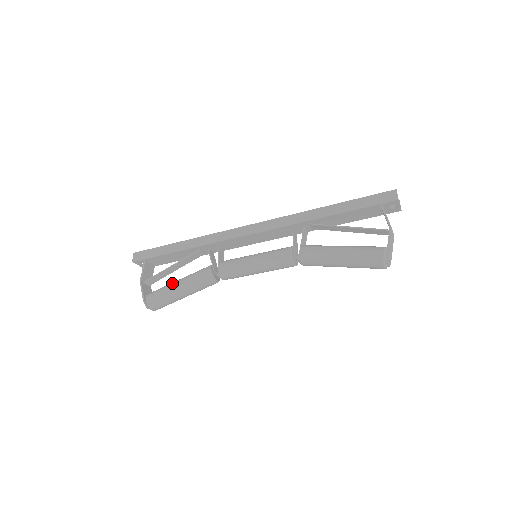
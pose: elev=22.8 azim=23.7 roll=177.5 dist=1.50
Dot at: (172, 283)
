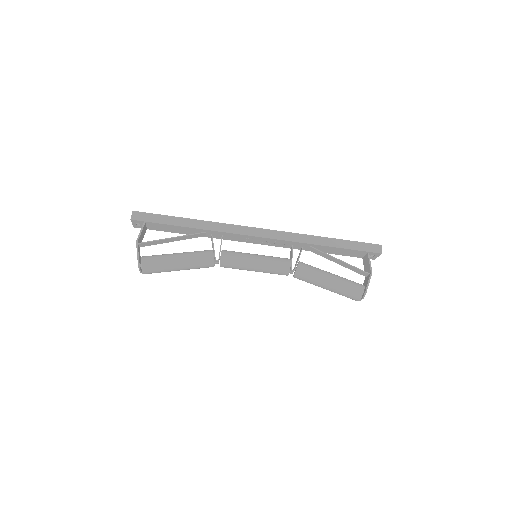
Dot at: (172, 254)
